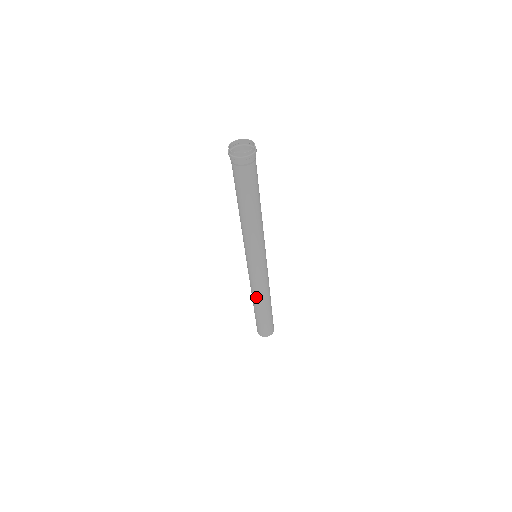
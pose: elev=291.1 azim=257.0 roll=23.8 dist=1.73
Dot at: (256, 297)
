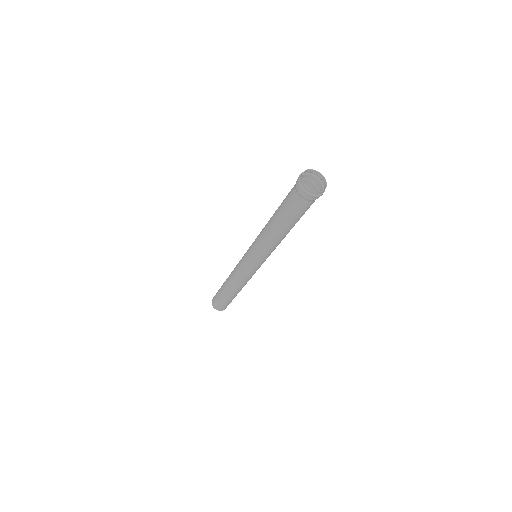
Dot at: (231, 282)
